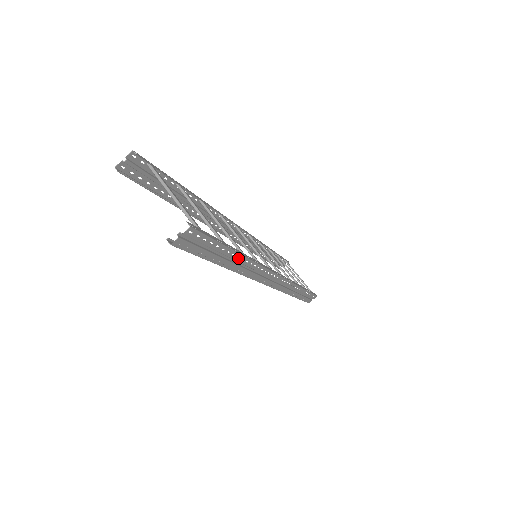
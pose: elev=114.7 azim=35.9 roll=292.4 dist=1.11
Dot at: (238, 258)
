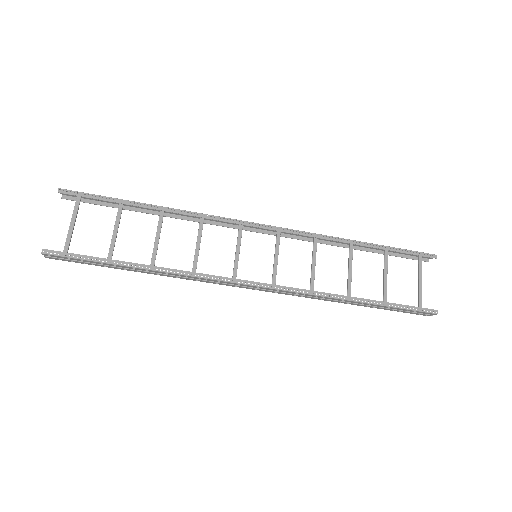
Dot at: (138, 269)
